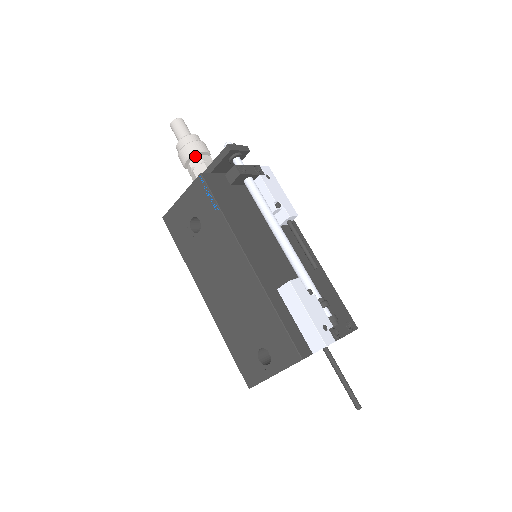
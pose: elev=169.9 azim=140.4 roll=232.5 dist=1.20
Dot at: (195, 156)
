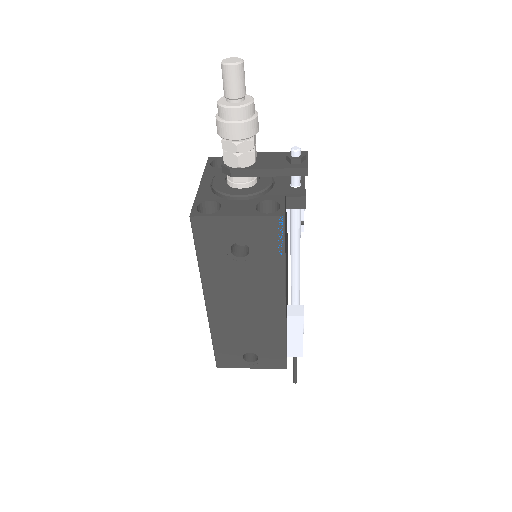
Dot at: (246, 135)
